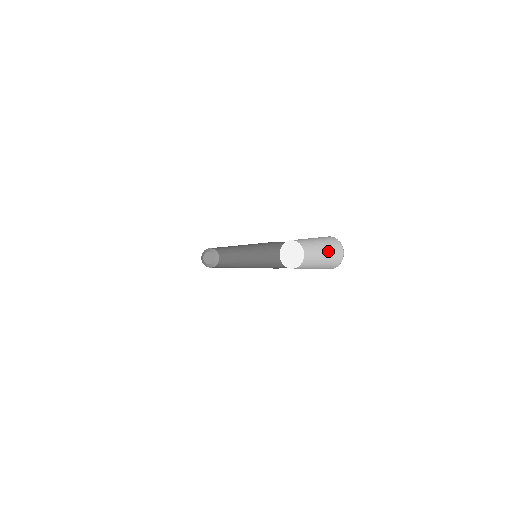
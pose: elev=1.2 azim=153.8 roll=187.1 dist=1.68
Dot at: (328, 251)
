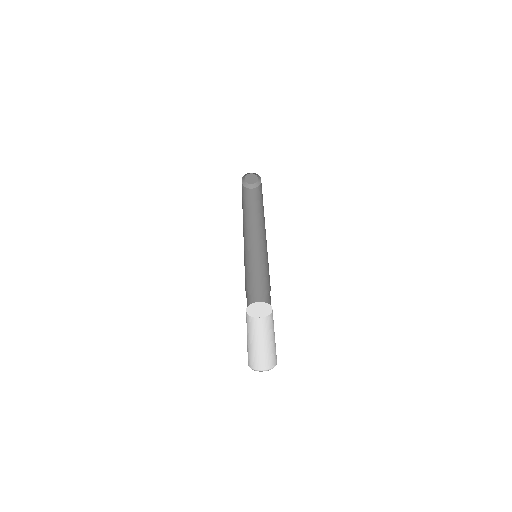
Dot at: occluded
